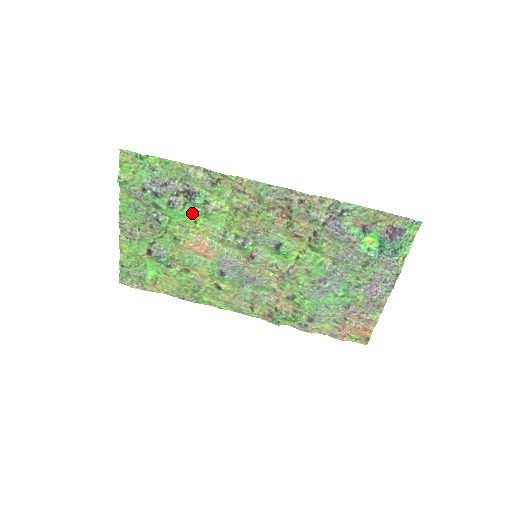
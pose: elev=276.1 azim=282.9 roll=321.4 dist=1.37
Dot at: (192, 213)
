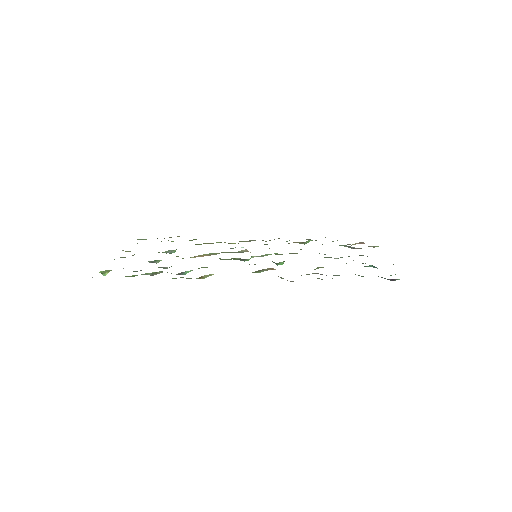
Dot at: occluded
